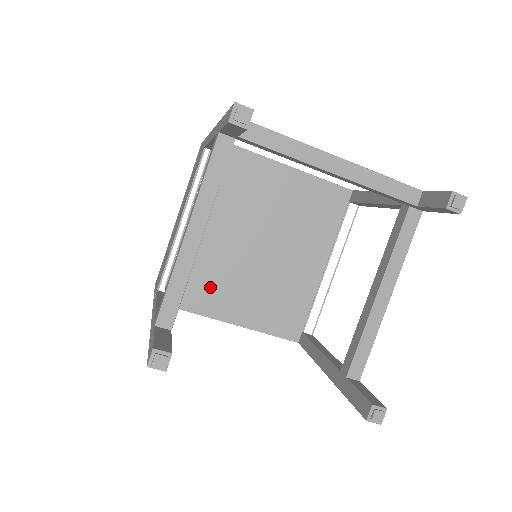
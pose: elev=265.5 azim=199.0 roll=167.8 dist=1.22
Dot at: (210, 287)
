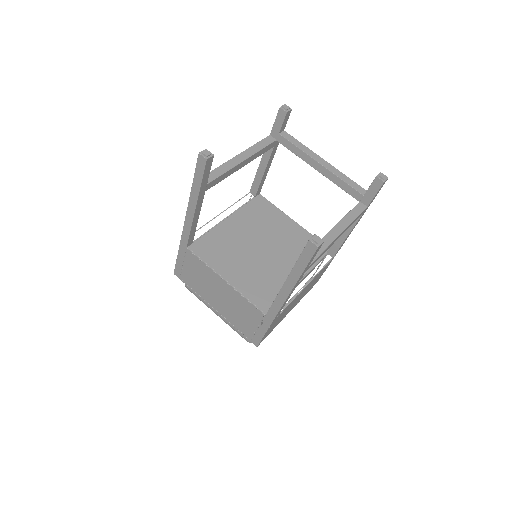
Dot at: (220, 252)
